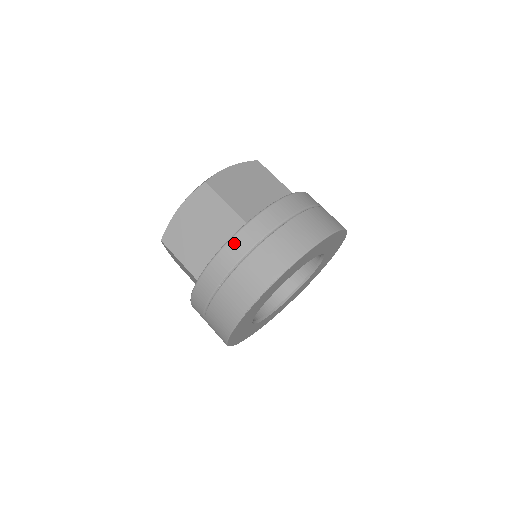
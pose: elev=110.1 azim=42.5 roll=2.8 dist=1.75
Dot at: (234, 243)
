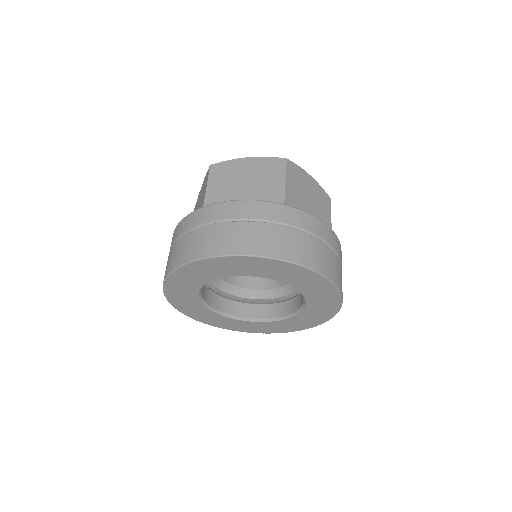
Dot at: (180, 225)
